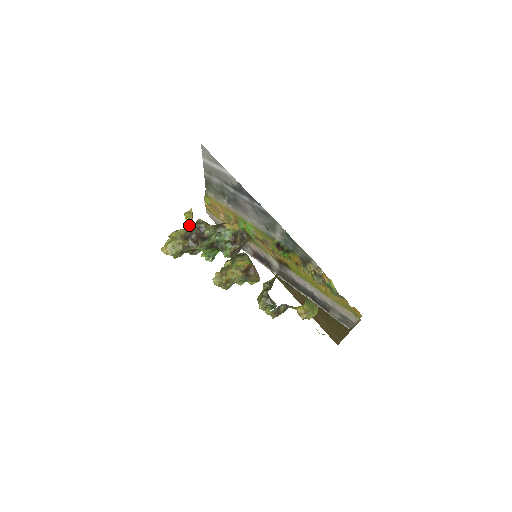
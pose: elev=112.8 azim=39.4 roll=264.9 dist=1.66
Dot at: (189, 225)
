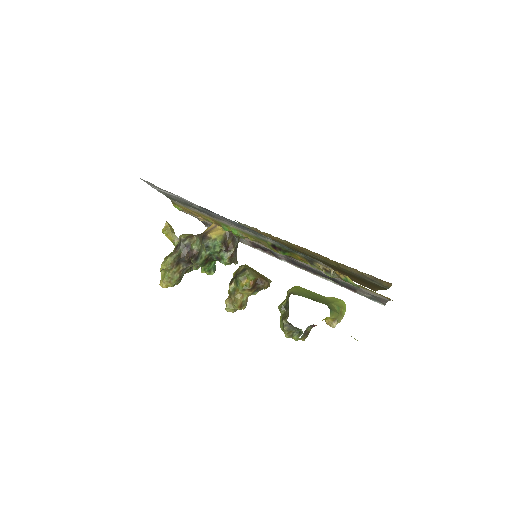
Dot at: (173, 242)
